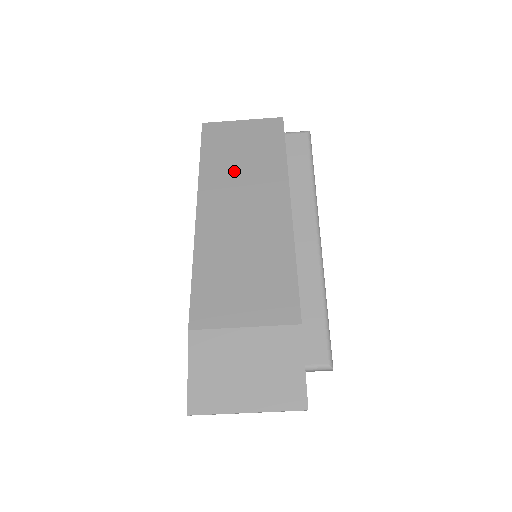
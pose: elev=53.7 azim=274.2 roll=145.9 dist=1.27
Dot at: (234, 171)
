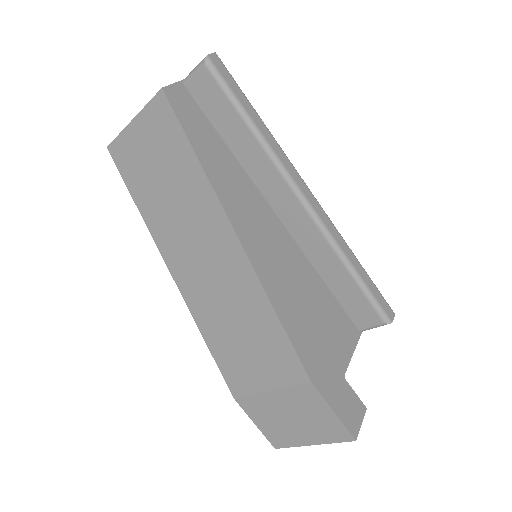
Dot at: (169, 209)
